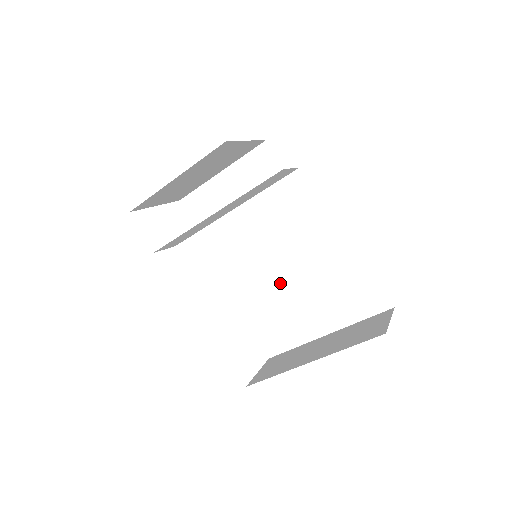
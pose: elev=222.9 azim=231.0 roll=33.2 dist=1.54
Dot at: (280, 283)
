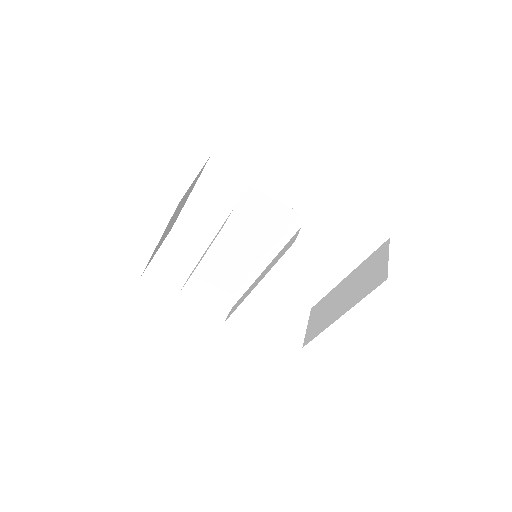
Dot at: (288, 255)
